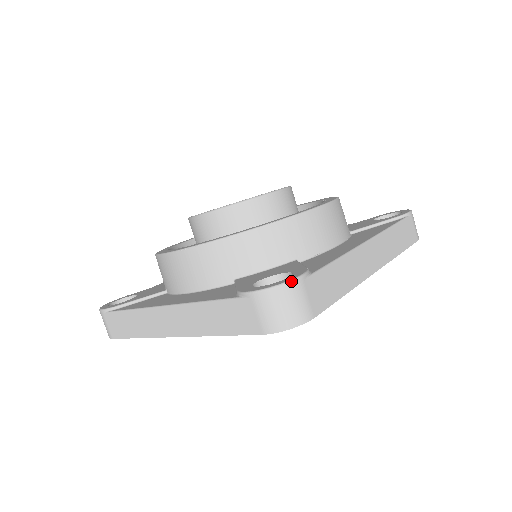
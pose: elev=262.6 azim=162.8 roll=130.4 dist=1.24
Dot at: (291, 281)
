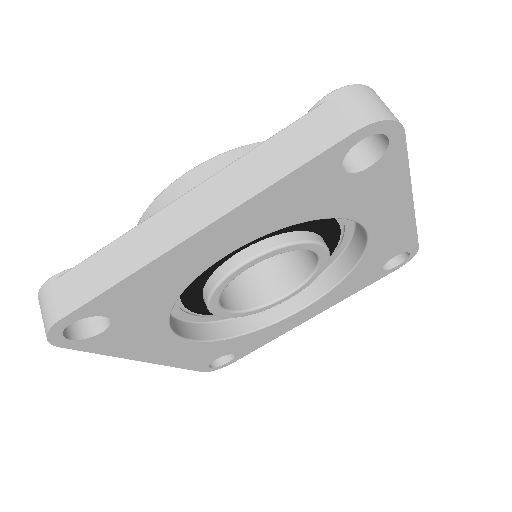
Dot at: (371, 88)
